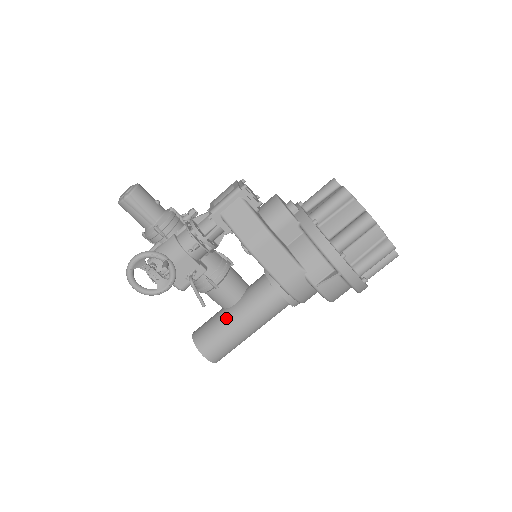
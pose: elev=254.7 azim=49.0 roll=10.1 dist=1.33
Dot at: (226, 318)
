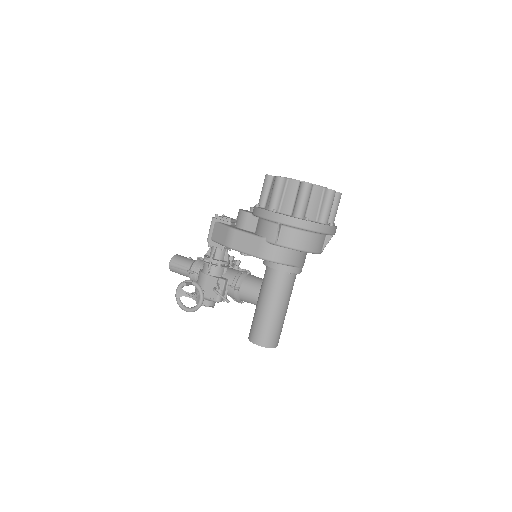
Dot at: (256, 308)
